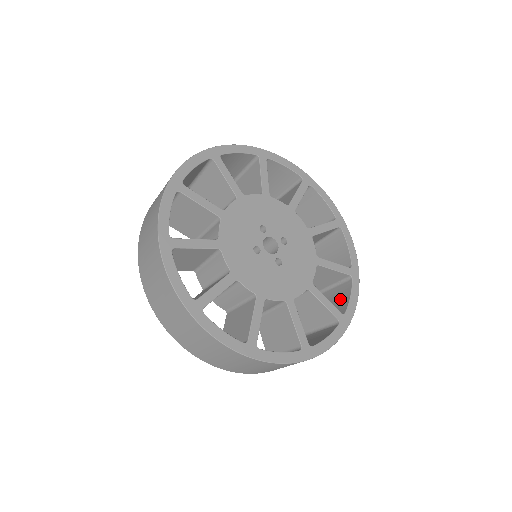
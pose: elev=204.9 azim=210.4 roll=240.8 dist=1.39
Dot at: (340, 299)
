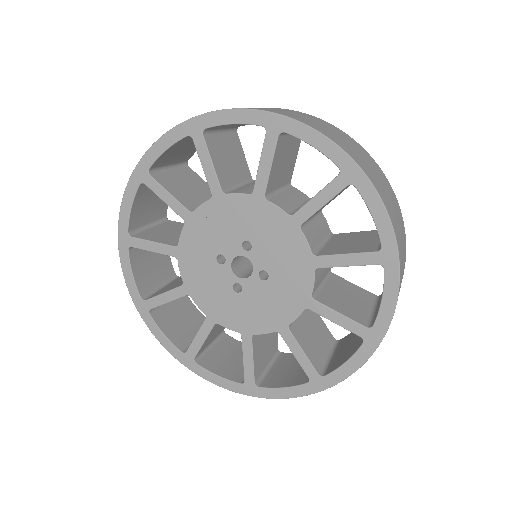
Dot at: occluded
